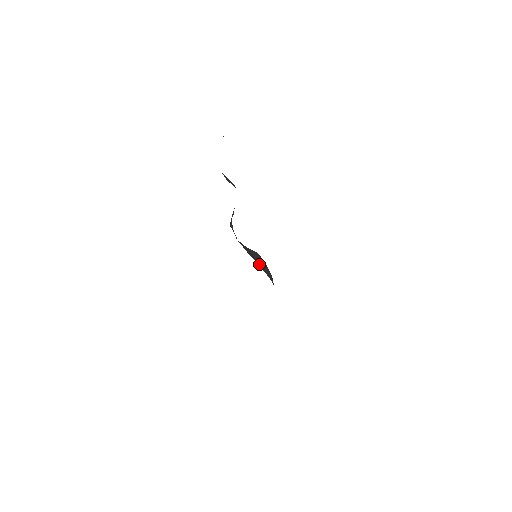
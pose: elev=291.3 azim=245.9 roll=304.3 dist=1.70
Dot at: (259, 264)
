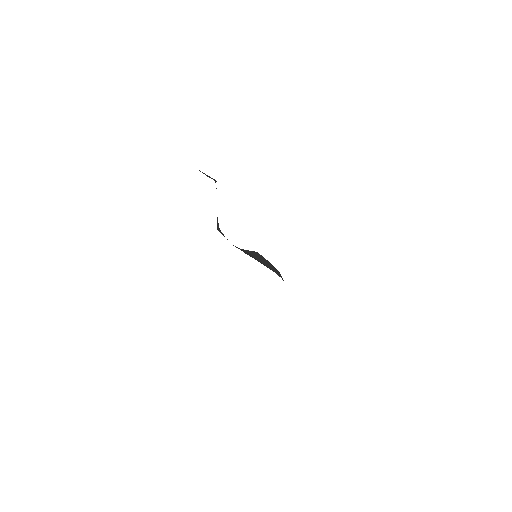
Dot at: (263, 264)
